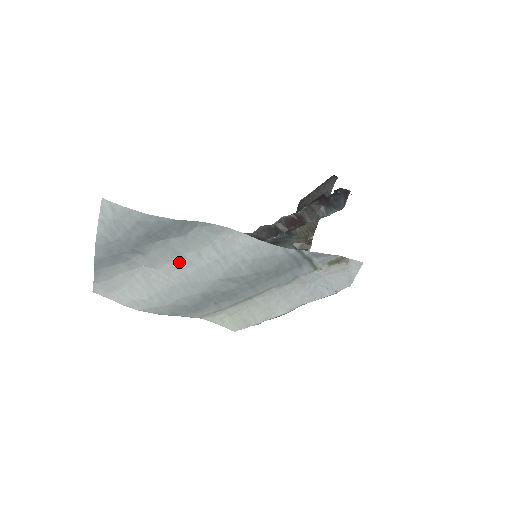
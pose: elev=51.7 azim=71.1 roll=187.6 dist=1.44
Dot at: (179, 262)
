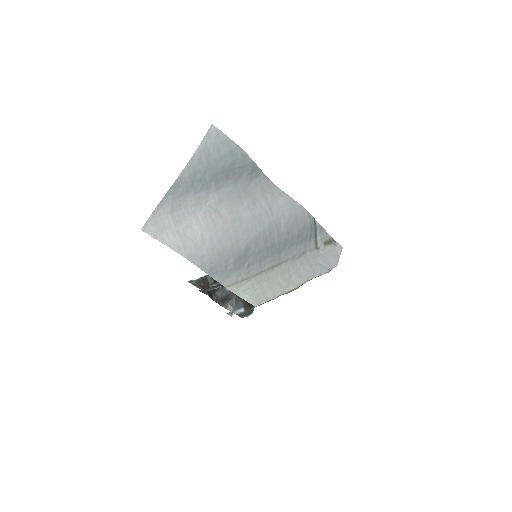
Dot at: (238, 206)
